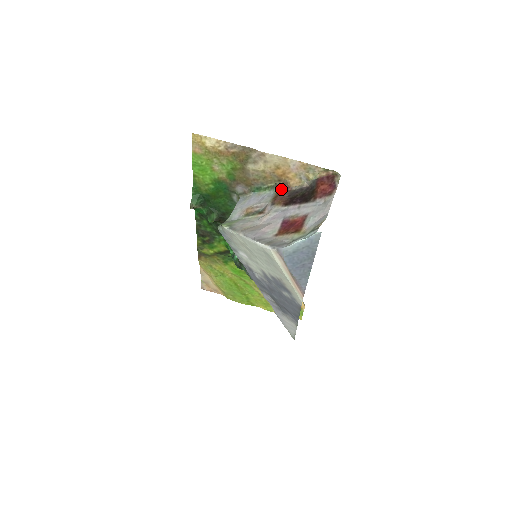
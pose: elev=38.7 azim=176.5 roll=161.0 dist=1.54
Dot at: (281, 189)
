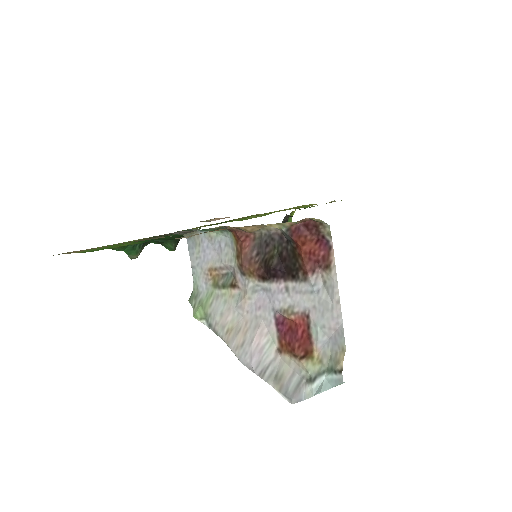
Dot at: (239, 239)
